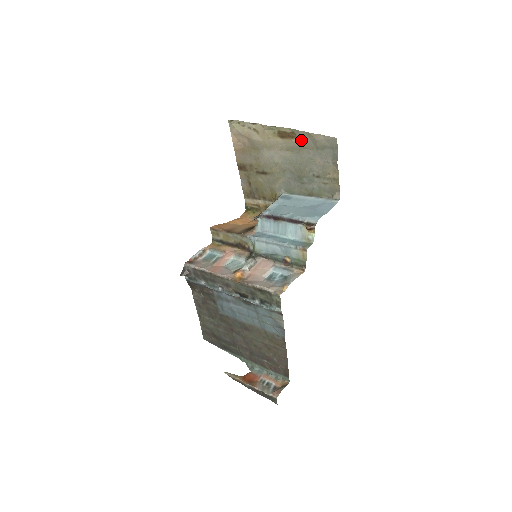
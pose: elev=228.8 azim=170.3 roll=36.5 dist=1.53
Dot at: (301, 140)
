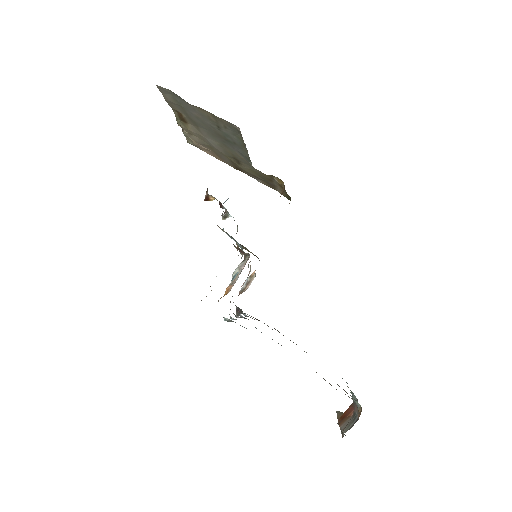
Dot at: (179, 111)
